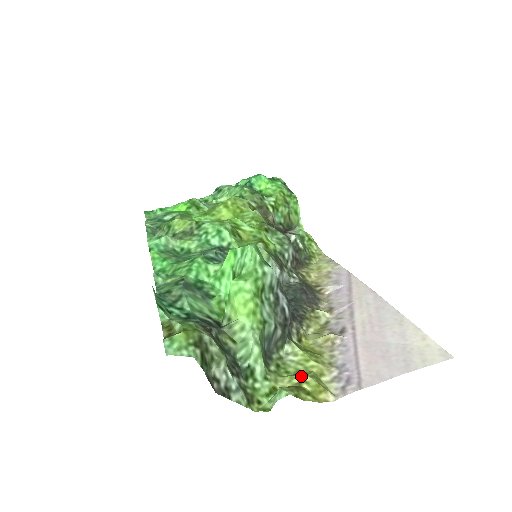
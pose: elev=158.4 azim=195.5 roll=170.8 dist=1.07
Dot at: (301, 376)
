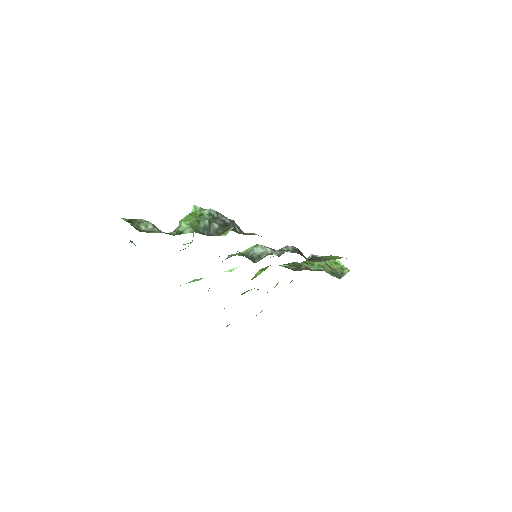
Dot at: occluded
